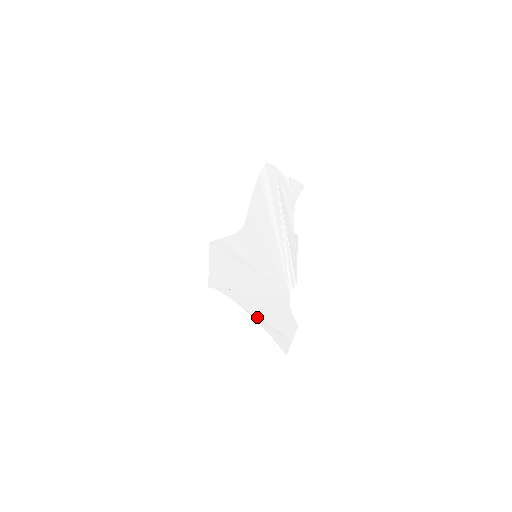
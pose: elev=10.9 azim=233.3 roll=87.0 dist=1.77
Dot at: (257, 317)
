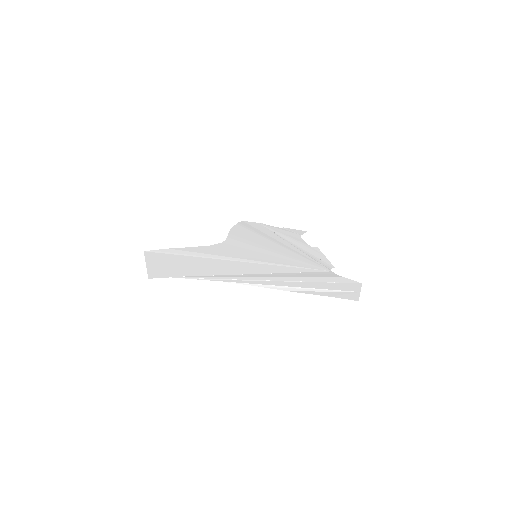
Dot at: (284, 286)
